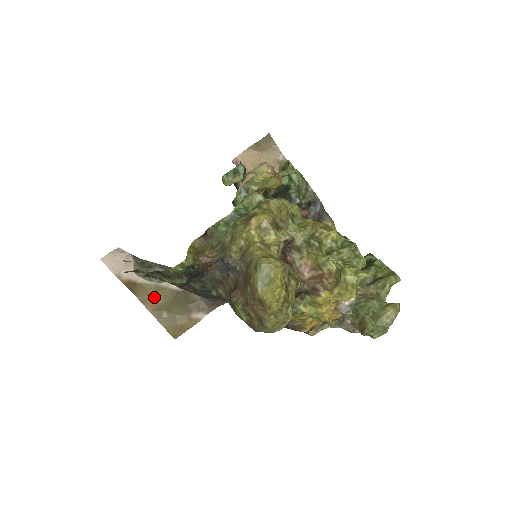
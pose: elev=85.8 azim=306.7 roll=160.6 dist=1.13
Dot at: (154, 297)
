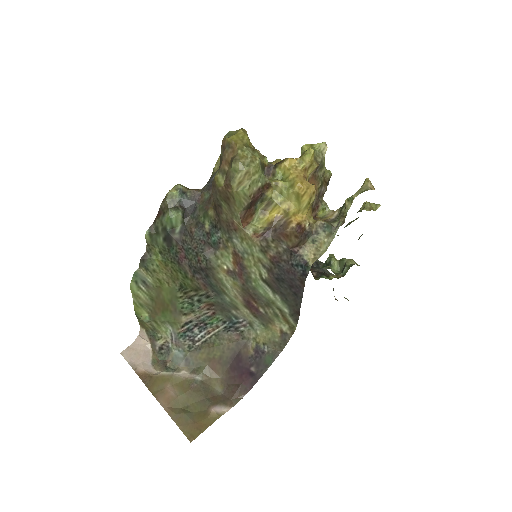
Dot at: (169, 389)
